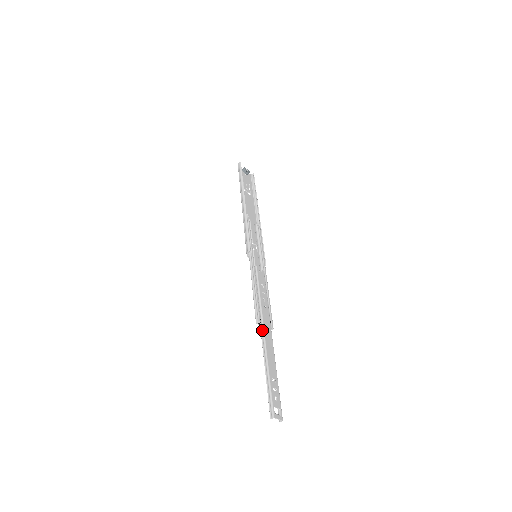
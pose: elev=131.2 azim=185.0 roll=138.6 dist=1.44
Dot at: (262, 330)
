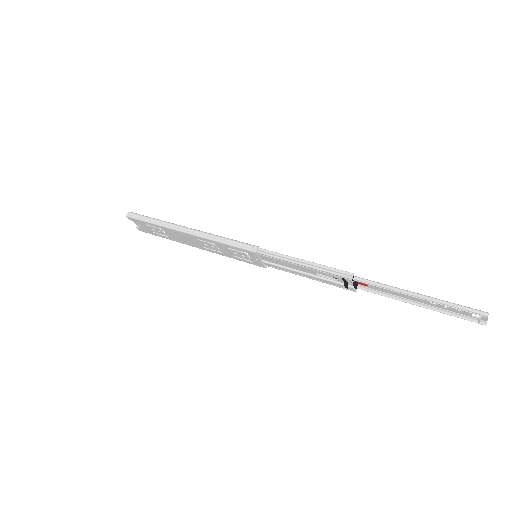
Dot at: (364, 279)
